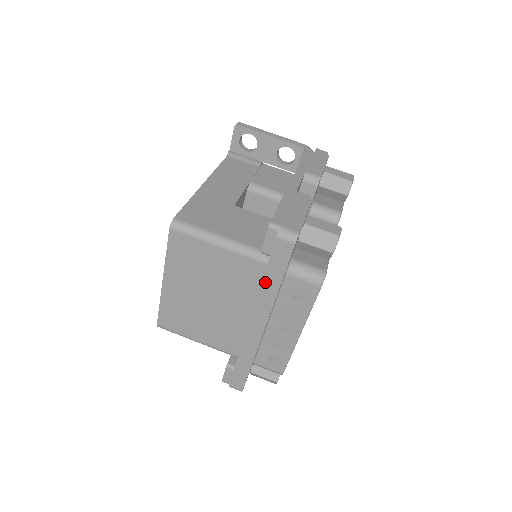
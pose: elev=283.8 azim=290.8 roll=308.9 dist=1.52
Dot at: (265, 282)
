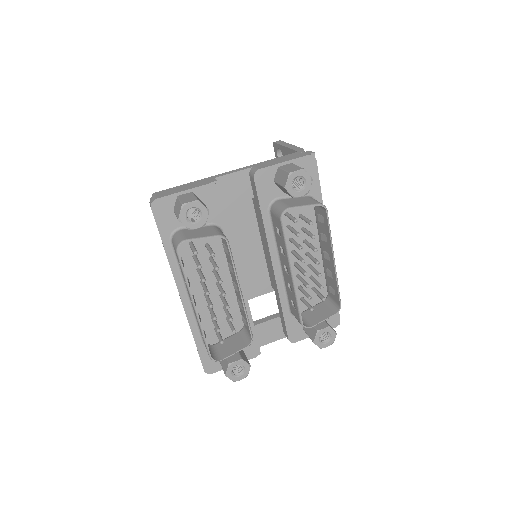
Dot at: occluded
